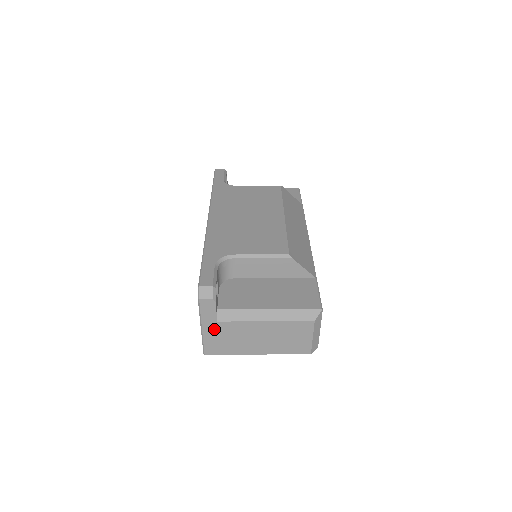
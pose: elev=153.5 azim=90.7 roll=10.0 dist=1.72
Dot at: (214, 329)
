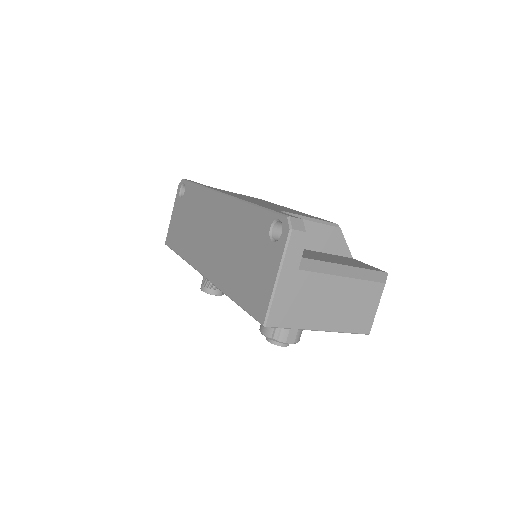
Dot at: (291, 282)
